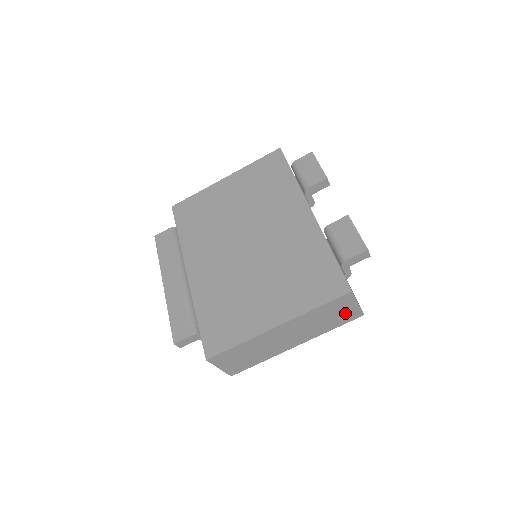
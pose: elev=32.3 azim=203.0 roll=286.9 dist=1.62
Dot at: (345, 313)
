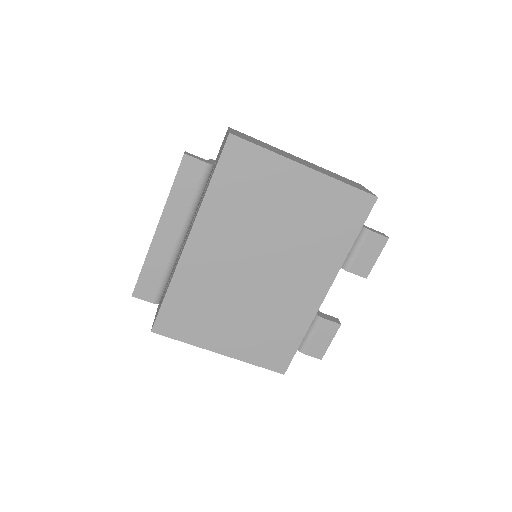
Dot at: occluded
